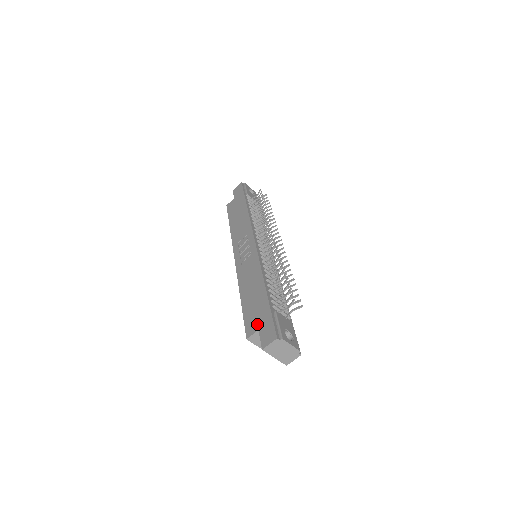
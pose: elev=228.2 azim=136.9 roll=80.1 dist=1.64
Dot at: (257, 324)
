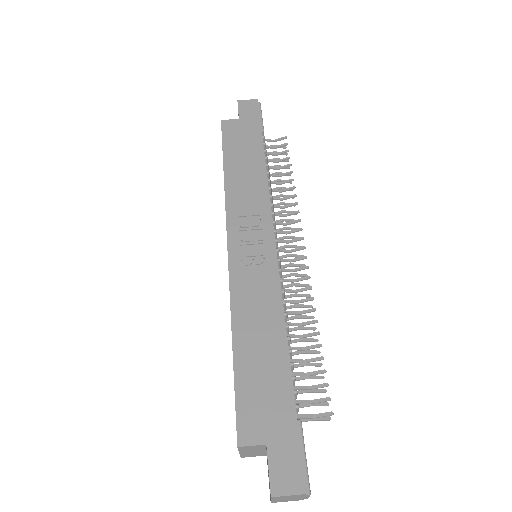
Dot at: (265, 430)
